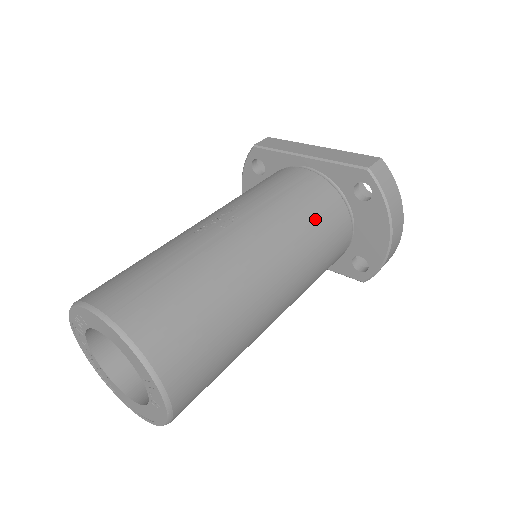
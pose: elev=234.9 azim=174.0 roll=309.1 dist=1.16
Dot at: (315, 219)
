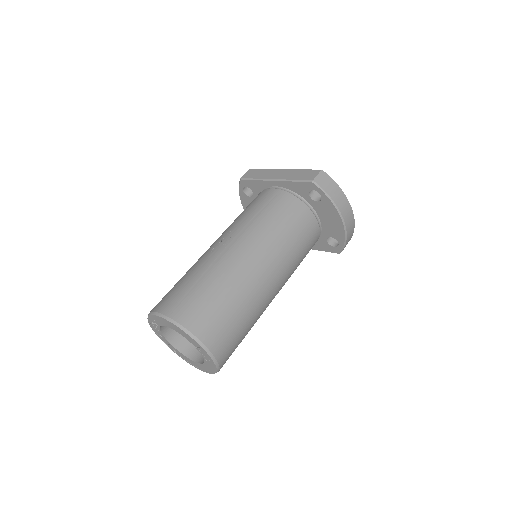
Dot at: (286, 224)
